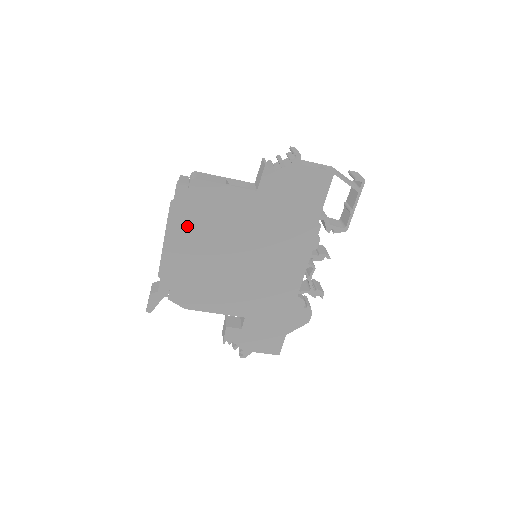
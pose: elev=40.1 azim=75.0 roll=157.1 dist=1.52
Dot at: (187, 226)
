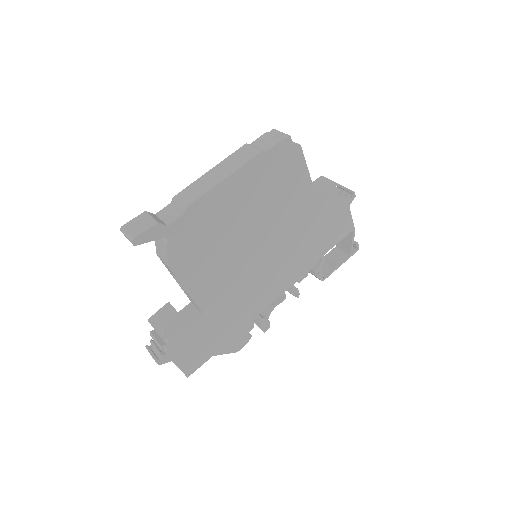
Dot at: (256, 181)
